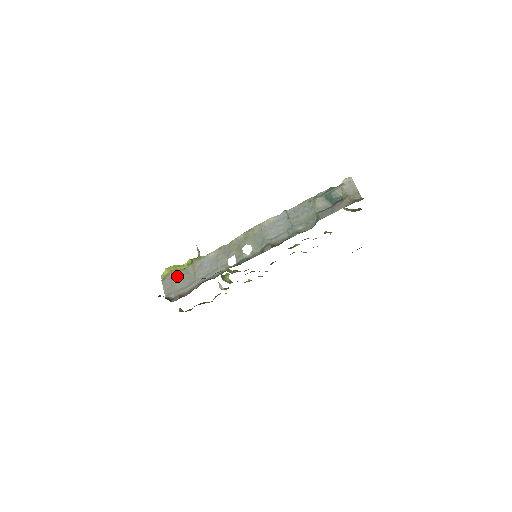
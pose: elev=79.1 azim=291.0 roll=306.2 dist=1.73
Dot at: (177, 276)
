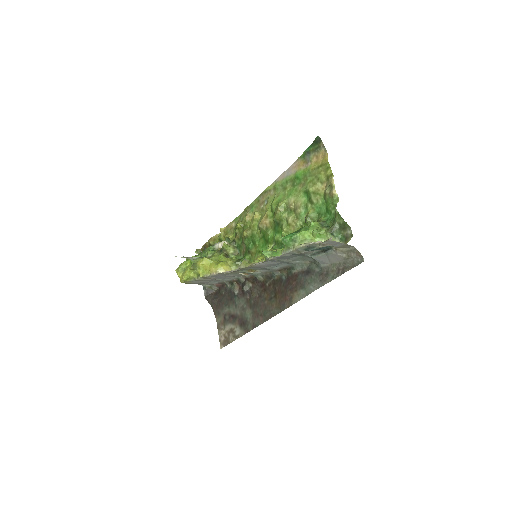
Dot at: (198, 281)
